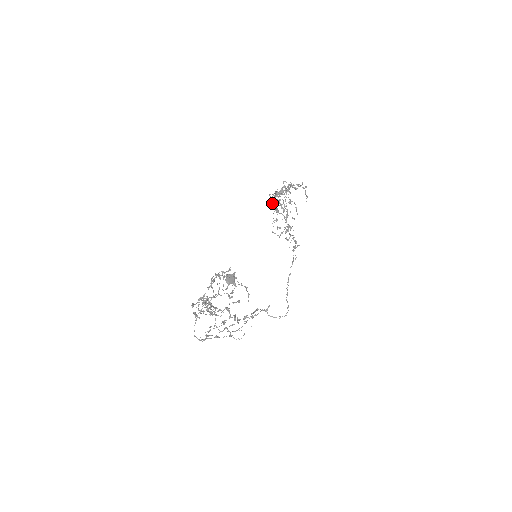
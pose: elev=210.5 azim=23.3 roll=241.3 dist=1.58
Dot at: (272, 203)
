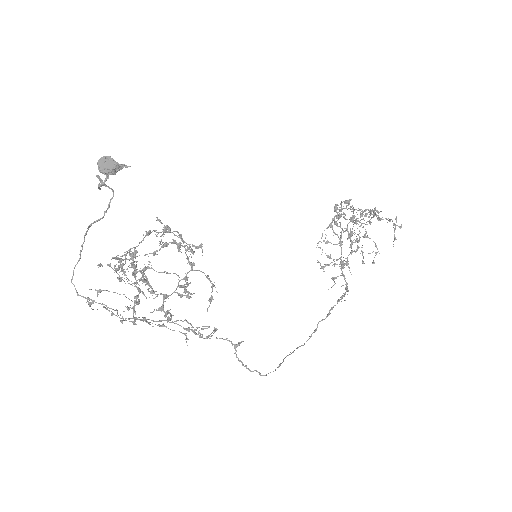
Dot at: (335, 223)
